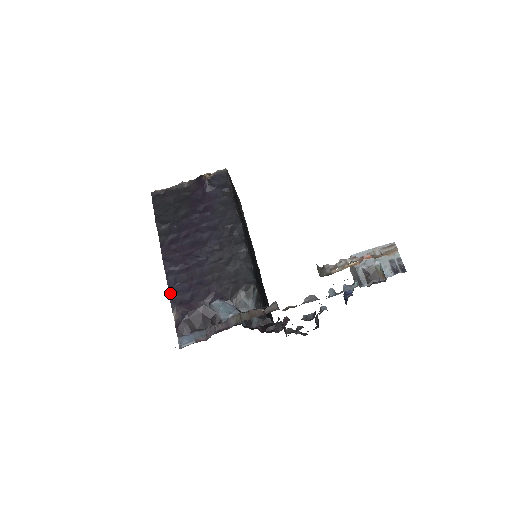
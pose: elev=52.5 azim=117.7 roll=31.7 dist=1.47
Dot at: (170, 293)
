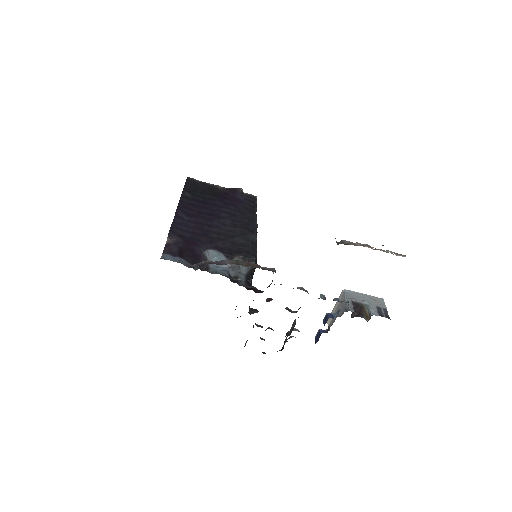
Dot at: (172, 226)
